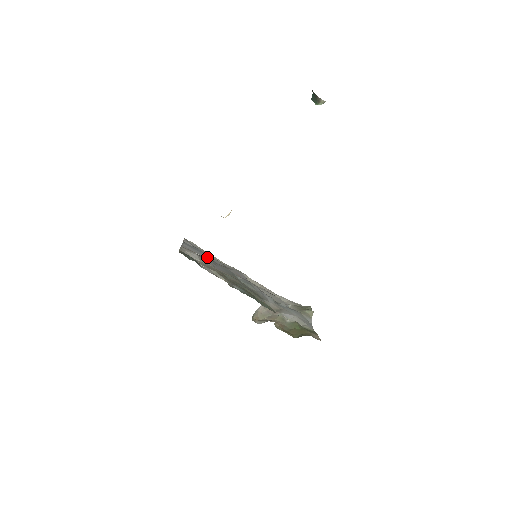
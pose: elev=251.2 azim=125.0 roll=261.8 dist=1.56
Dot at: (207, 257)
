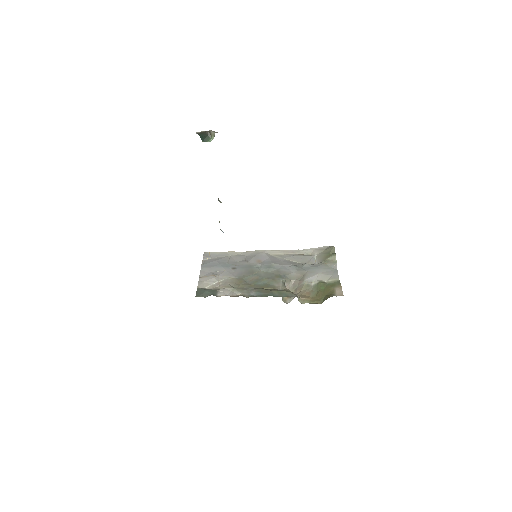
Dot at: (226, 265)
